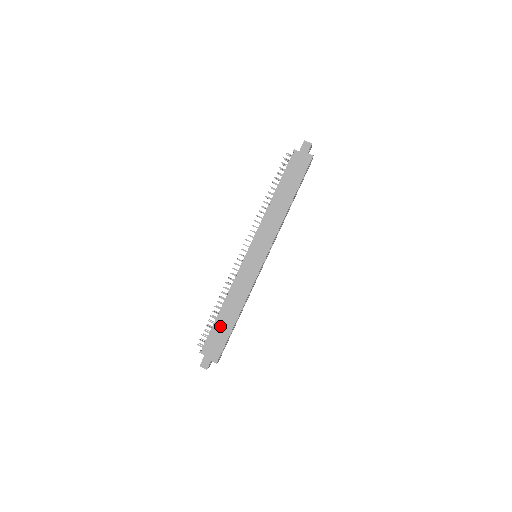
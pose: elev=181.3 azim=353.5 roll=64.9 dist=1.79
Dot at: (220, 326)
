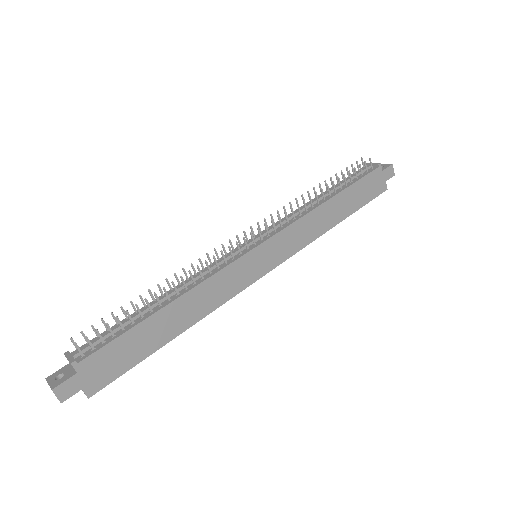
Dot at: (142, 334)
